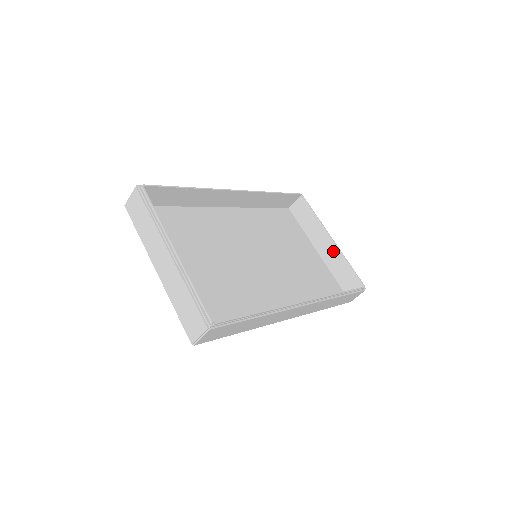
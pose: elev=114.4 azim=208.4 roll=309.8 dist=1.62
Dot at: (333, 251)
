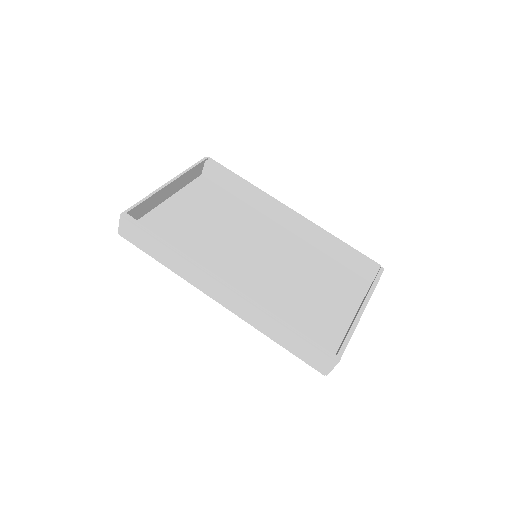
Dot at: occluded
